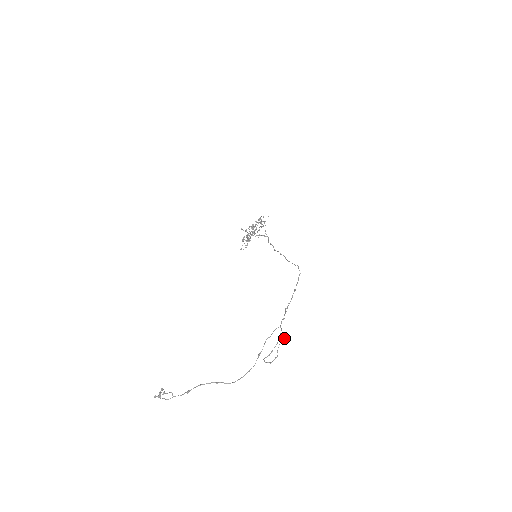
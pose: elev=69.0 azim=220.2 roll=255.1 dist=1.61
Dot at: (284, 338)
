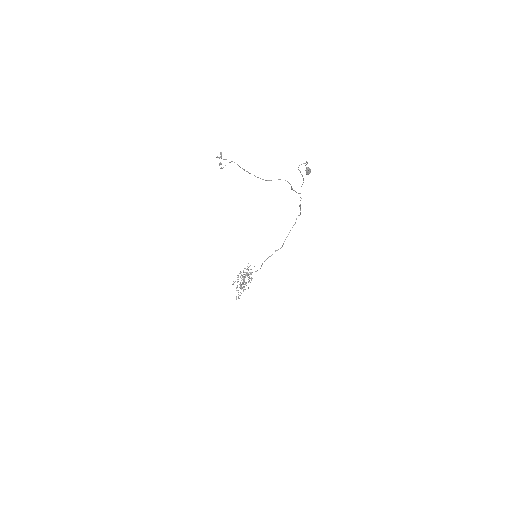
Dot at: (307, 168)
